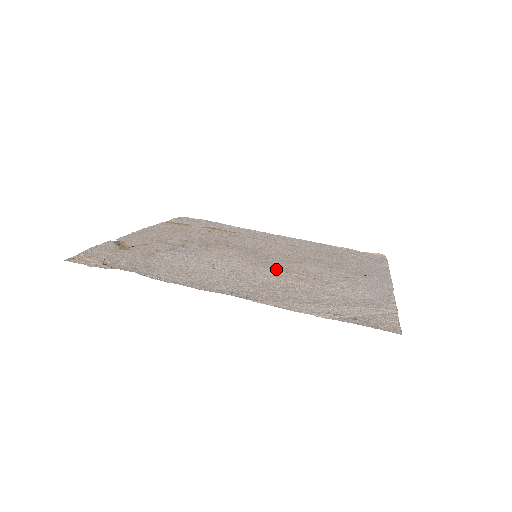
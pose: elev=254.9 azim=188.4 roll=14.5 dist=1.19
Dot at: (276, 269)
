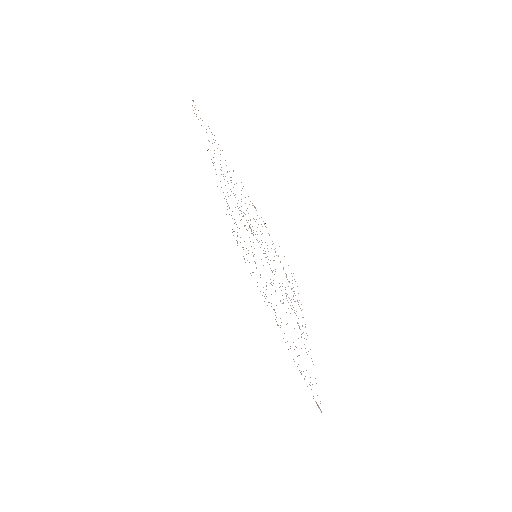
Dot at: occluded
